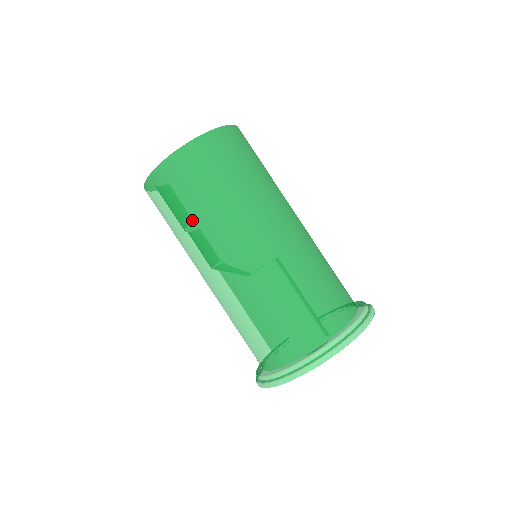
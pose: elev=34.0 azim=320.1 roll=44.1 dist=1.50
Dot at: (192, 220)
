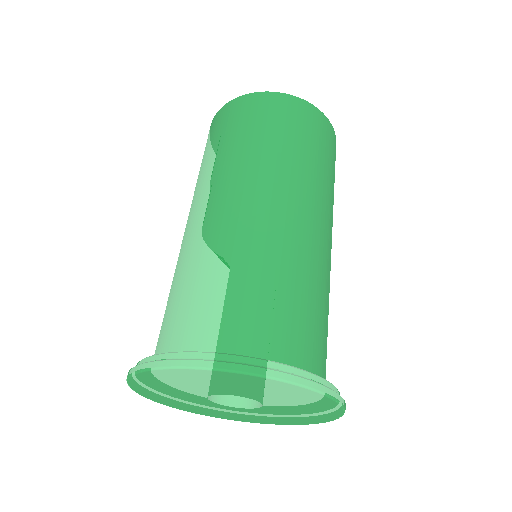
Dot at: (284, 149)
